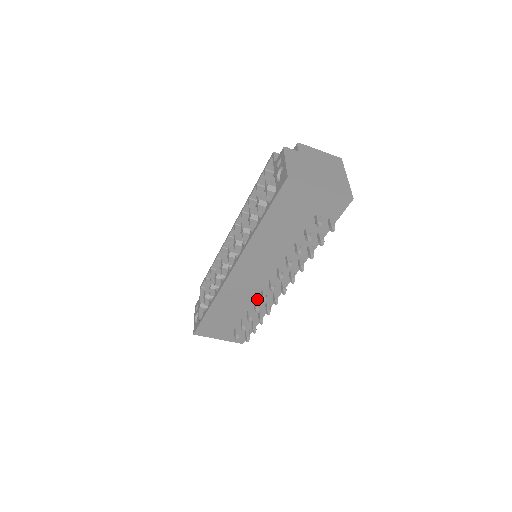
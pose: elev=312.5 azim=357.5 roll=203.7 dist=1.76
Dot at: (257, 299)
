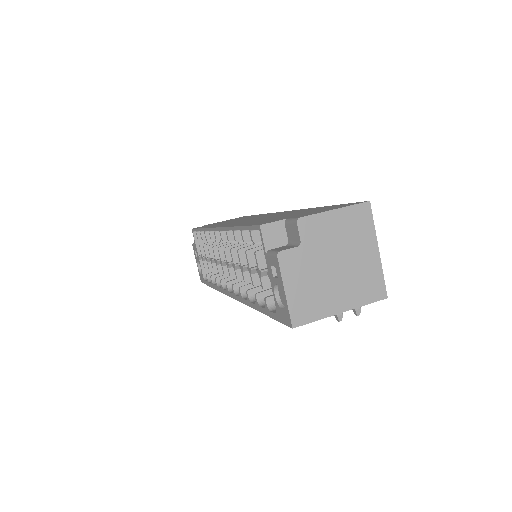
Dot at: occluded
